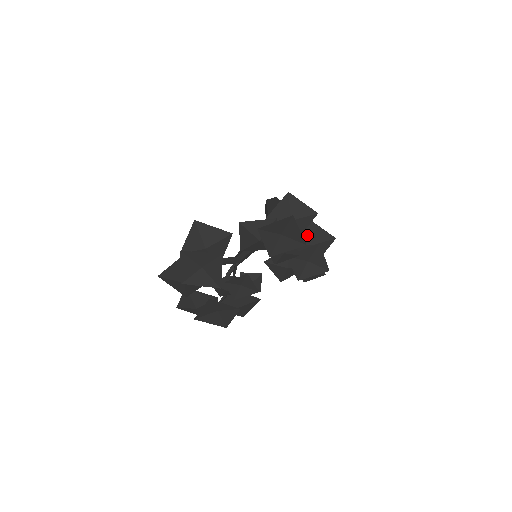
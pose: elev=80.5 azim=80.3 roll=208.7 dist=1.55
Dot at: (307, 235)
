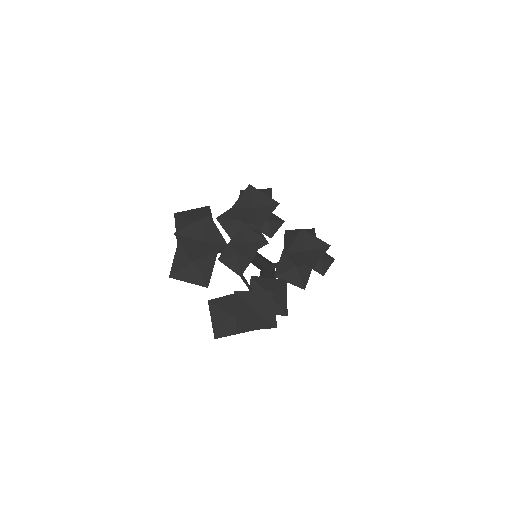
Dot at: (291, 238)
